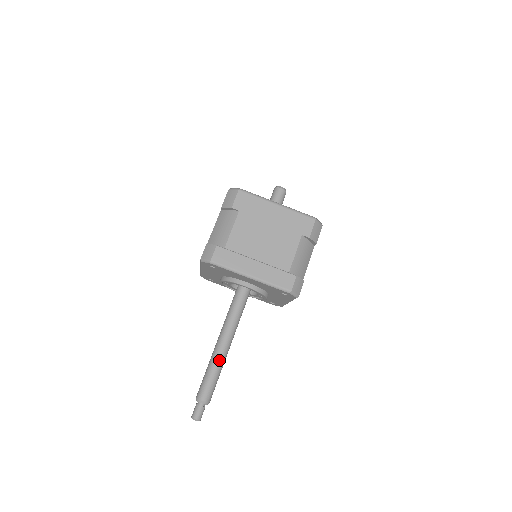
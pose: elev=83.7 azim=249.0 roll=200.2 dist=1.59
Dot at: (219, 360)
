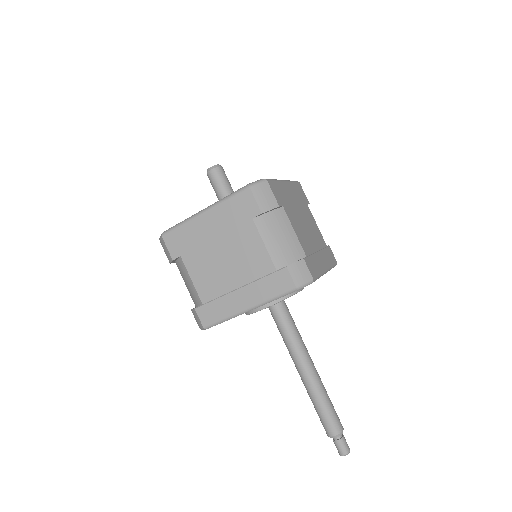
Dot at: (313, 388)
